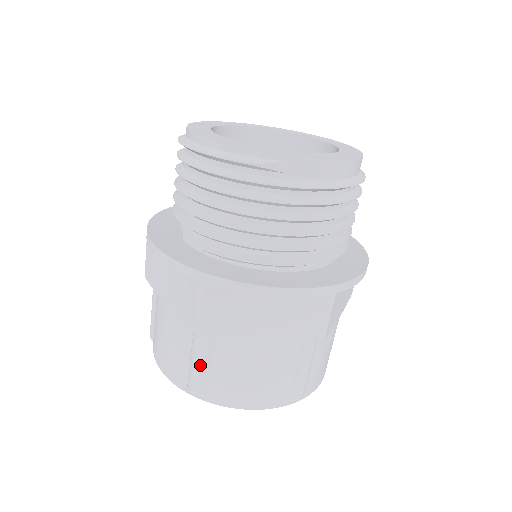
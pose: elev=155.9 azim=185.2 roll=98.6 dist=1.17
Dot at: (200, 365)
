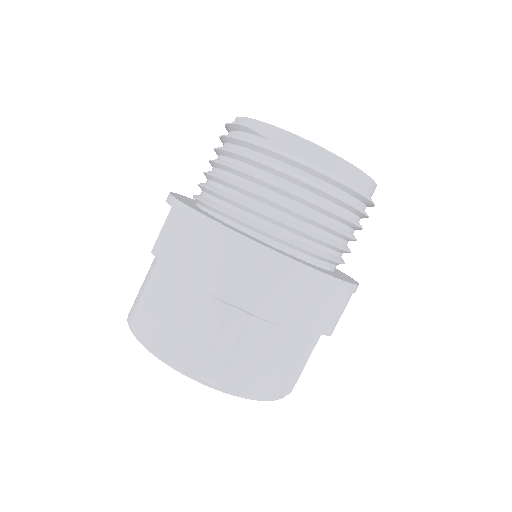
Dot at: (145, 293)
